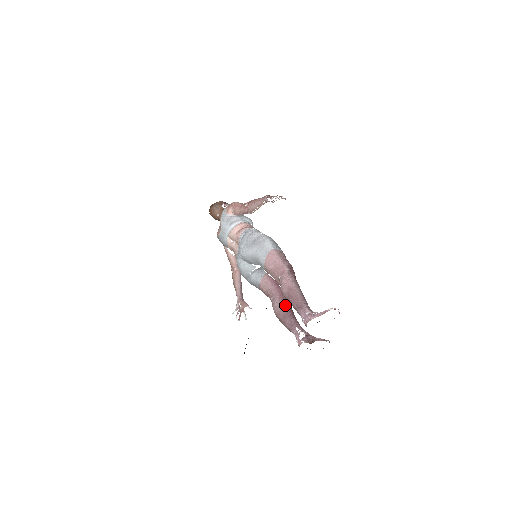
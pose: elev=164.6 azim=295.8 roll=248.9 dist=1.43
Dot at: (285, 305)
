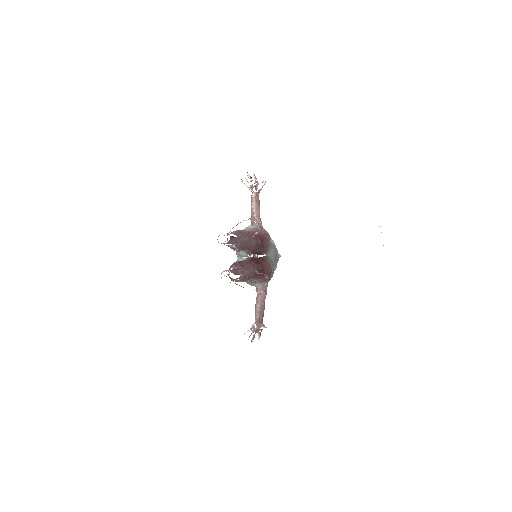
Dot at: (238, 261)
